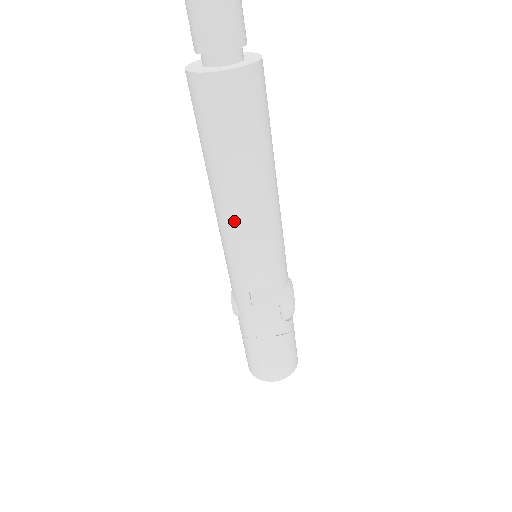
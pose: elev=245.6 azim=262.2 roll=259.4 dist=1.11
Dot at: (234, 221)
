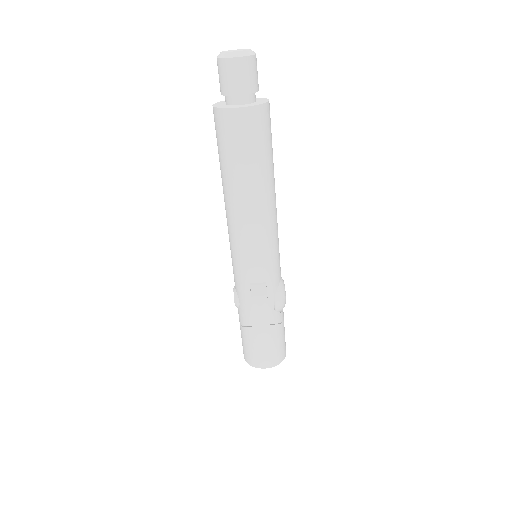
Dot at: (242, 222)
